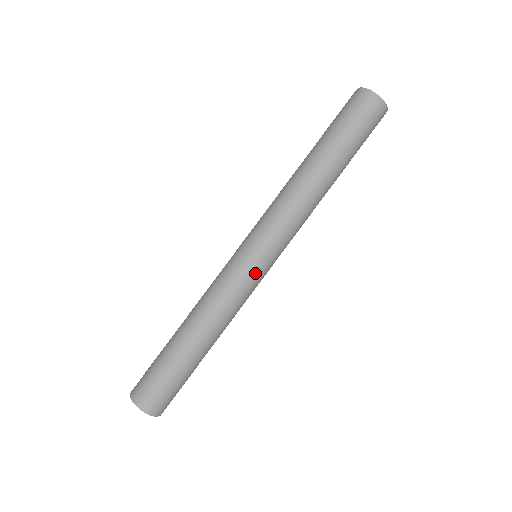
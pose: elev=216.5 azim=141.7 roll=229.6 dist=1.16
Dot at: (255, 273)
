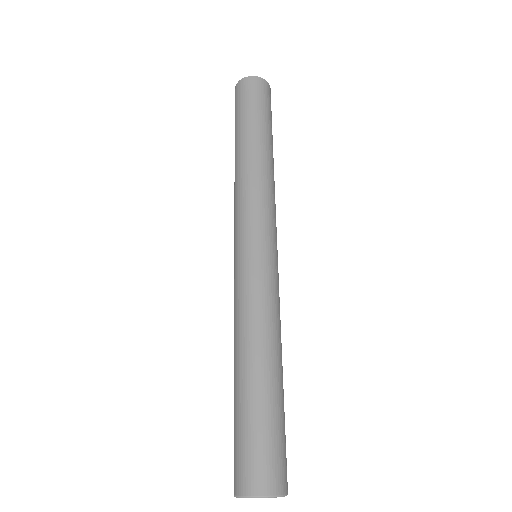
Dot at: (252, 262)
